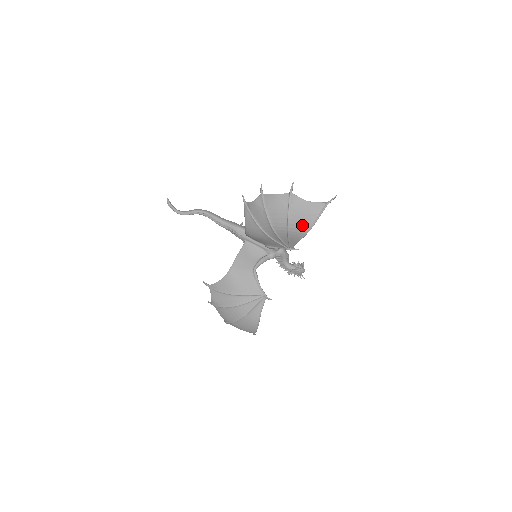
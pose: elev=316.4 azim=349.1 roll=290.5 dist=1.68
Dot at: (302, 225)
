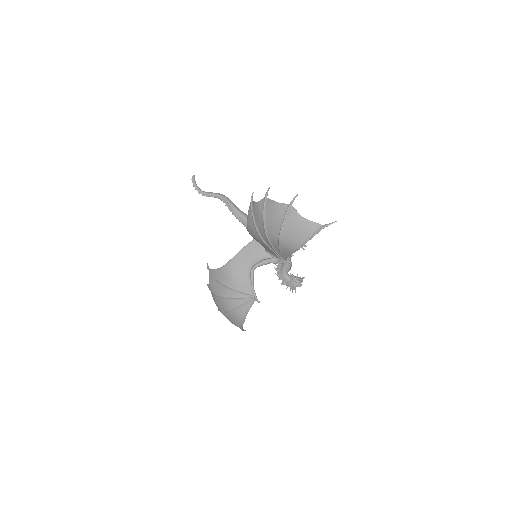
Dot at: (293, 241)
